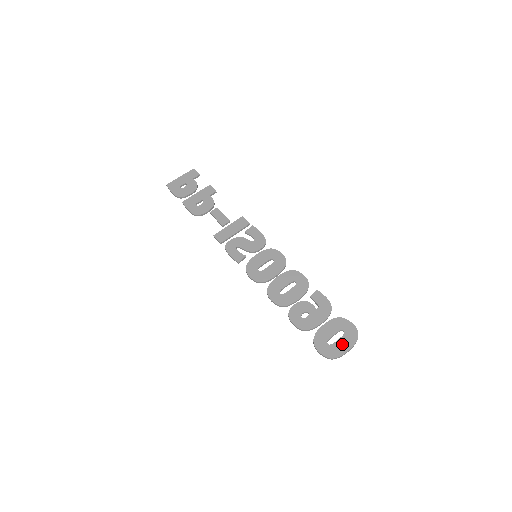
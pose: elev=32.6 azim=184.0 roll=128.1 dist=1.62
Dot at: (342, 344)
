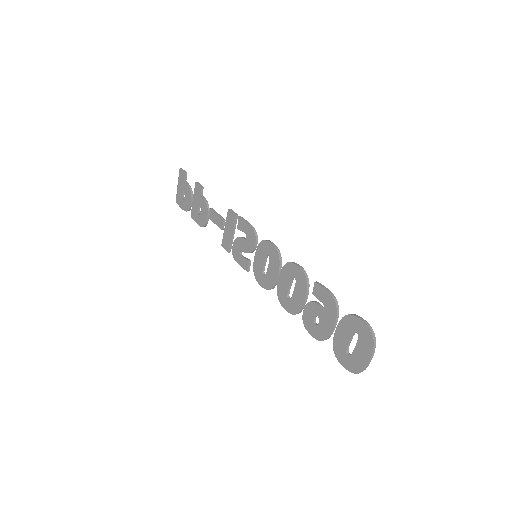
Dot at: (360, 353)
